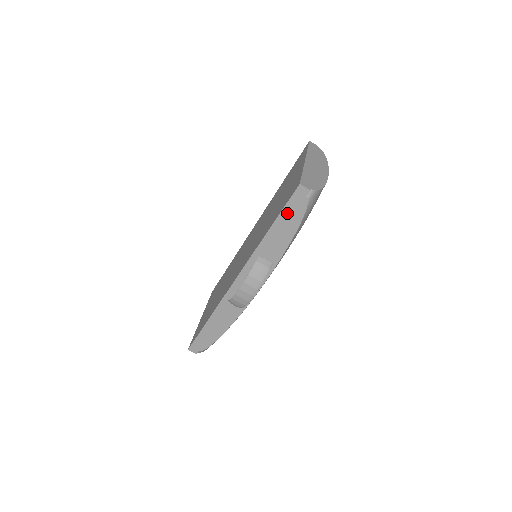
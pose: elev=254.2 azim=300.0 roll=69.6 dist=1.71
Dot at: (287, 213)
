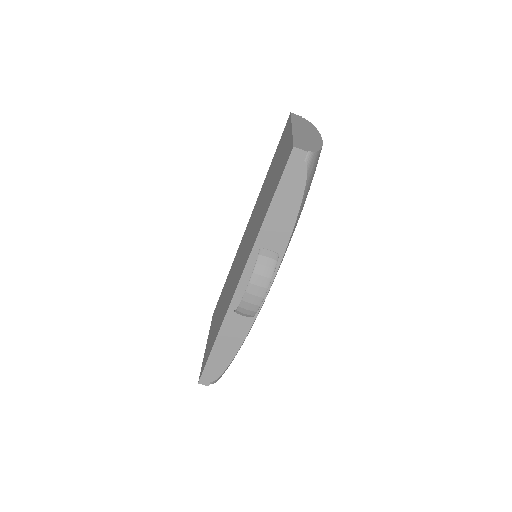
Dot at: (285, 187)
